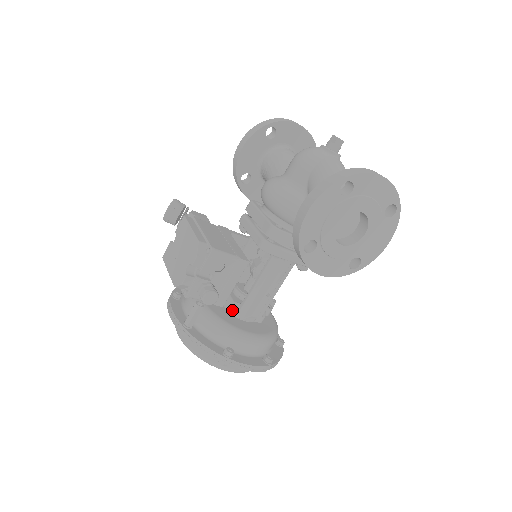
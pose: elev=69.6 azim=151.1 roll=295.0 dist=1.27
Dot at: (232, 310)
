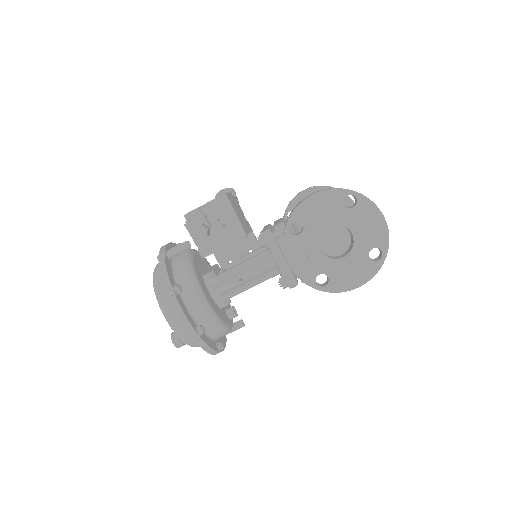
Dot at: (207, 274)
